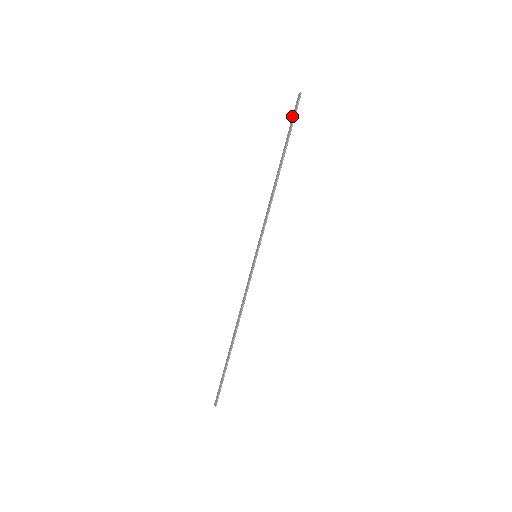
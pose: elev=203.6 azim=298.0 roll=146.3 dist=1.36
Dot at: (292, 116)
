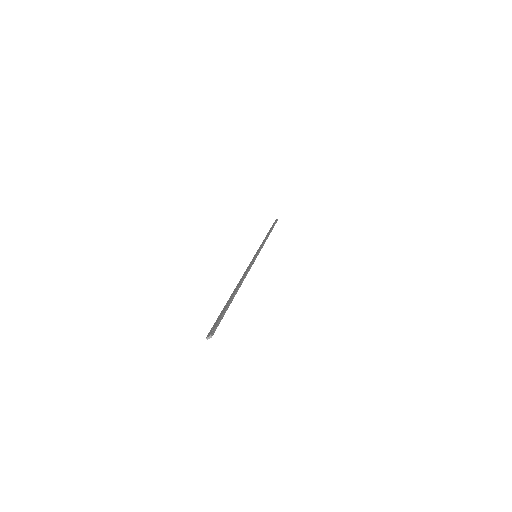
Dot at: (273, 223)
